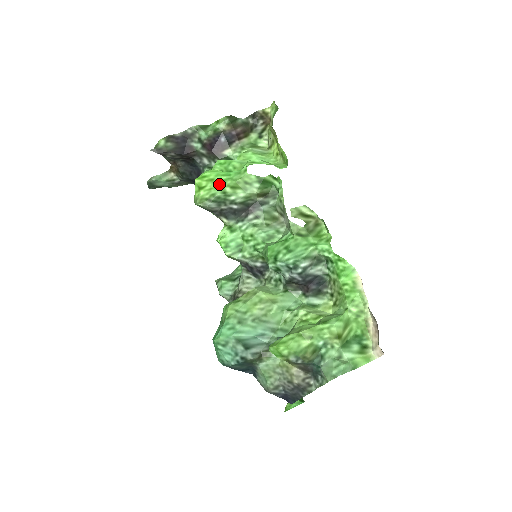
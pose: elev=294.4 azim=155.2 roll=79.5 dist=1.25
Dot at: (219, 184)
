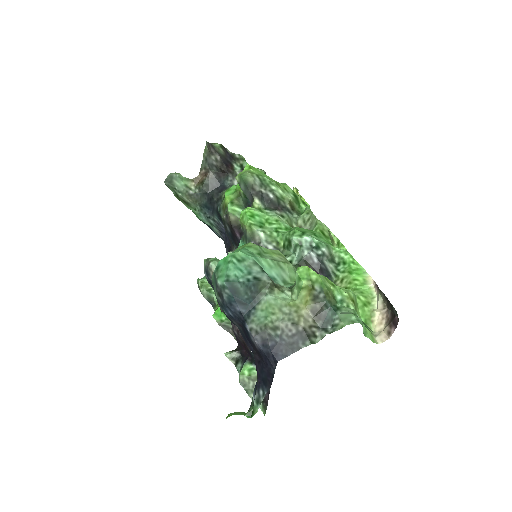
Dot at: (266, 176)
